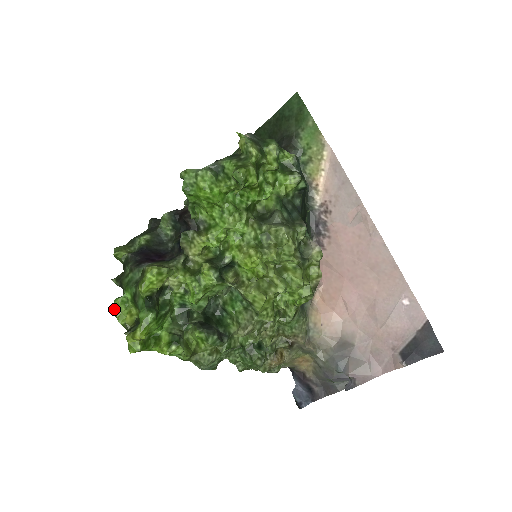
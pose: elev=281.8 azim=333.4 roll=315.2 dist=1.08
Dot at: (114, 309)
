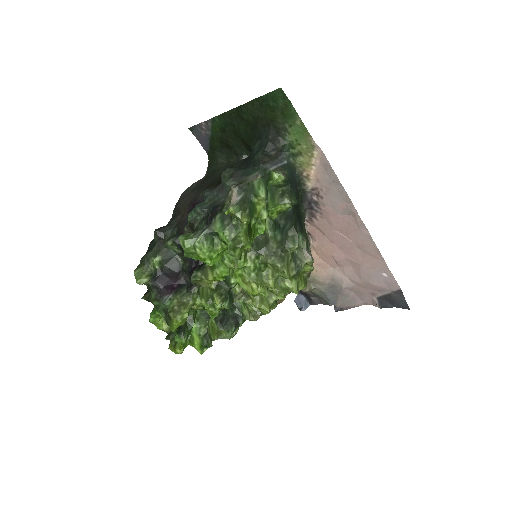
Dot at: (152, 322)
